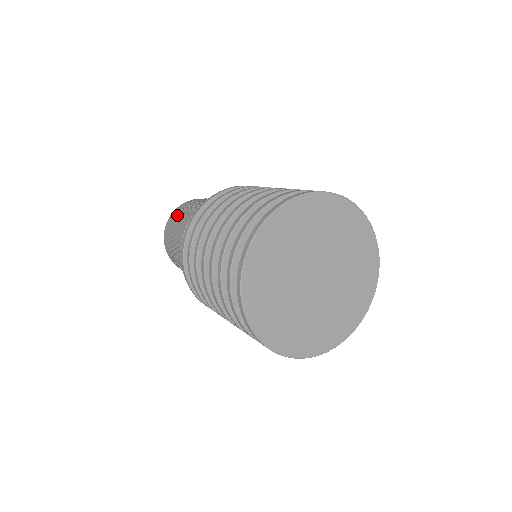
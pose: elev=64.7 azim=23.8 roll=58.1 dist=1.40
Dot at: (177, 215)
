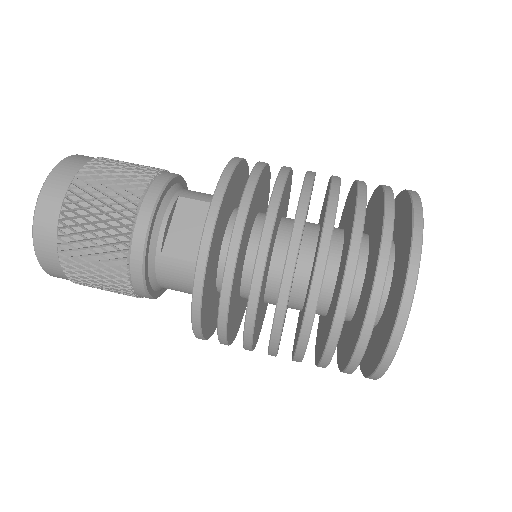
Dot at: (68, 225)
